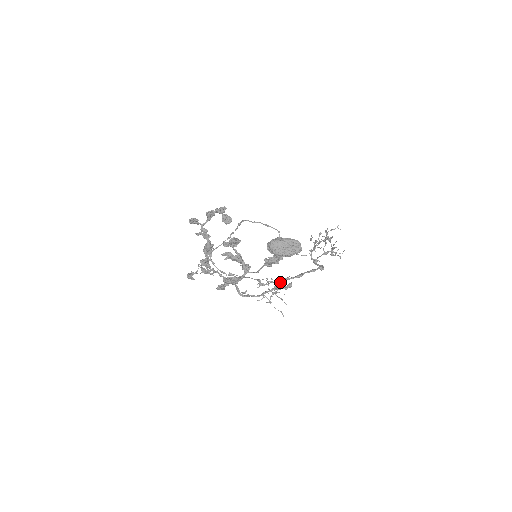
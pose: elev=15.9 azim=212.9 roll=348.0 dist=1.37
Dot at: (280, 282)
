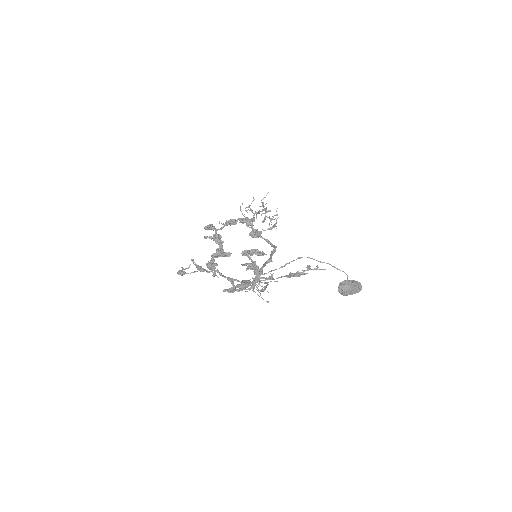
Dot at: (262, 272)
